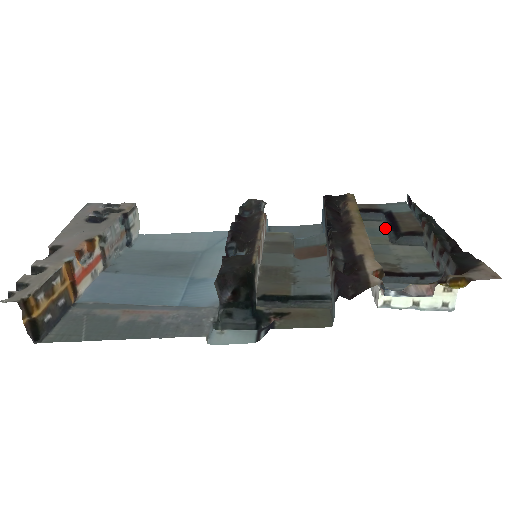
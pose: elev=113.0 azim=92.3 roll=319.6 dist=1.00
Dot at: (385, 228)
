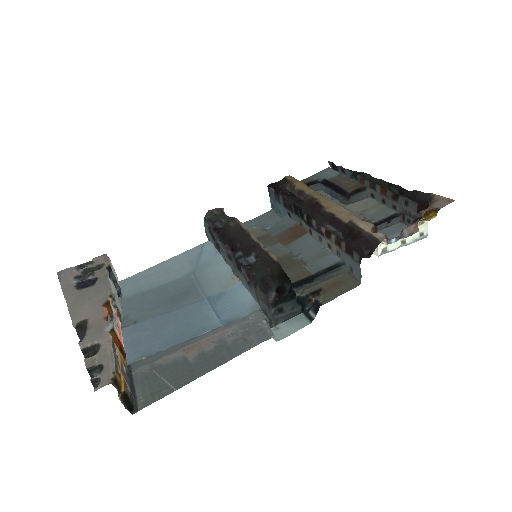
Dot at: (329, 194)
